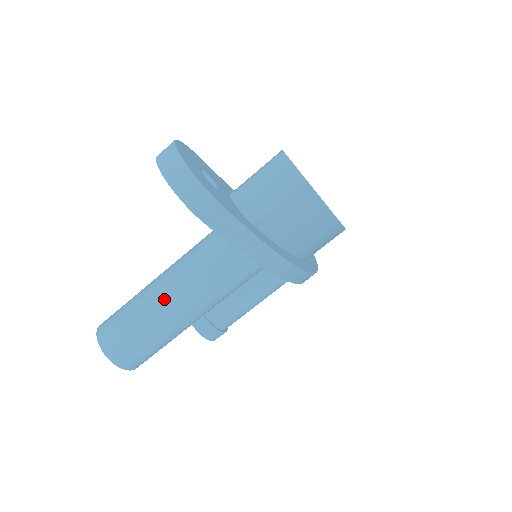
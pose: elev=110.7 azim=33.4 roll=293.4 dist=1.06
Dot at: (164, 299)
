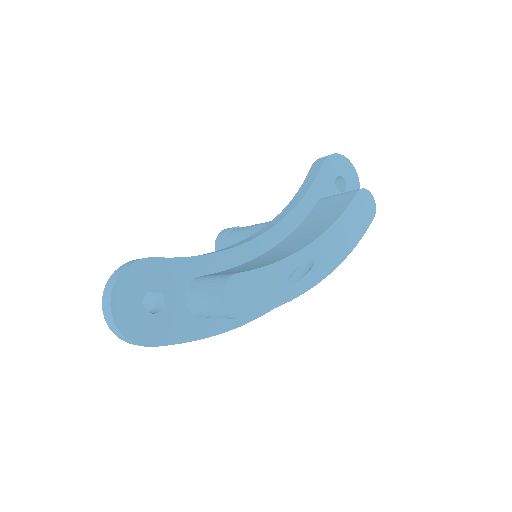
Dot at: occluded
